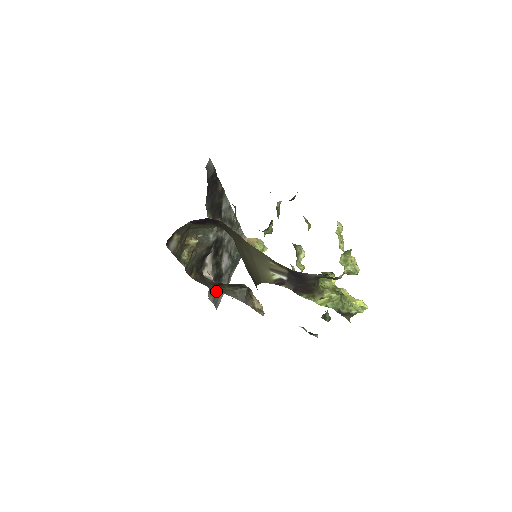
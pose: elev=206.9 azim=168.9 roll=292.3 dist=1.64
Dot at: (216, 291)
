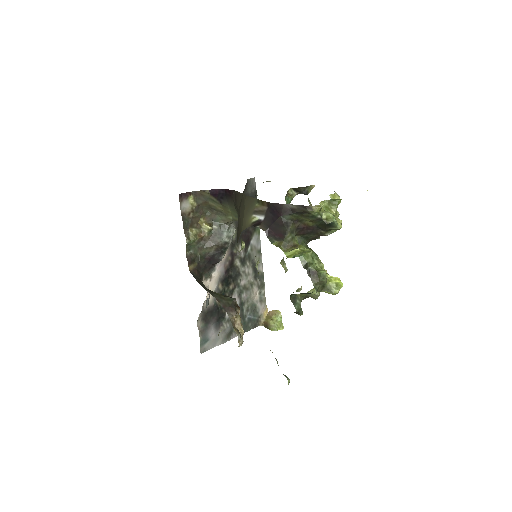
Dot at: (209, 327)
